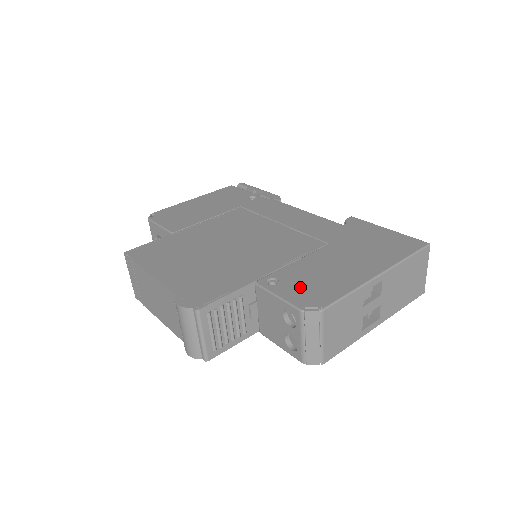
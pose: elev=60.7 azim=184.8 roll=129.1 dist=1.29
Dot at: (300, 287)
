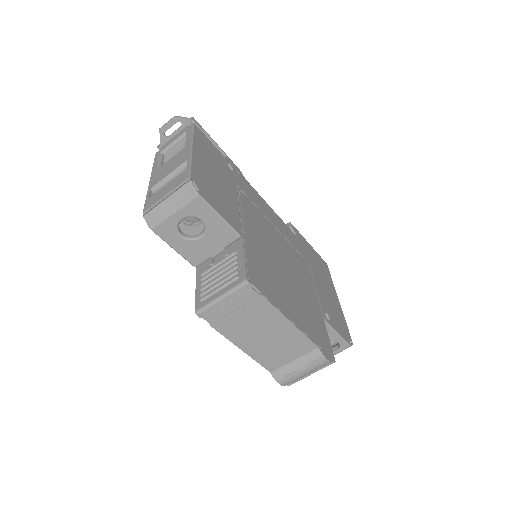
Dot at: (337, 321)
